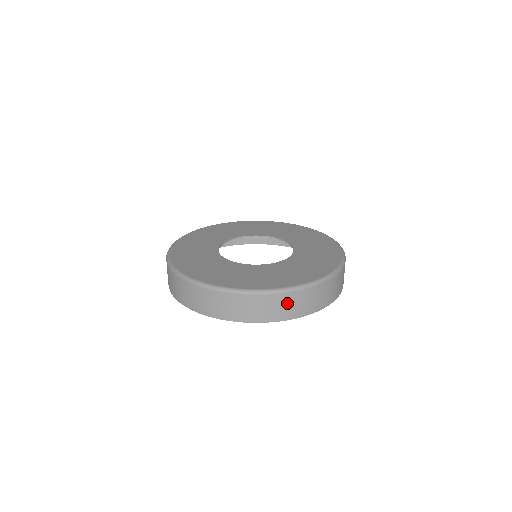
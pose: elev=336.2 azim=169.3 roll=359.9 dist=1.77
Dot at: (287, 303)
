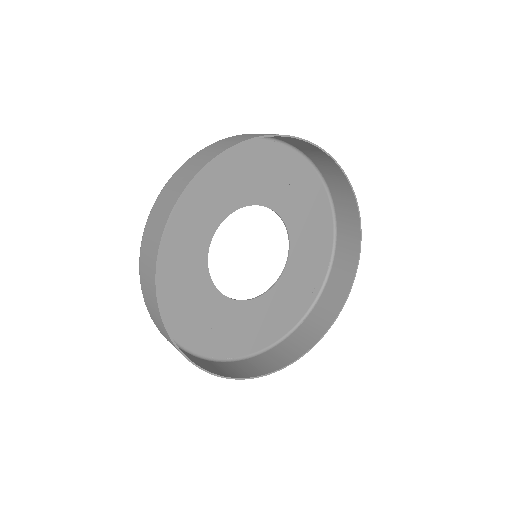
Dot at: (174, 185)
